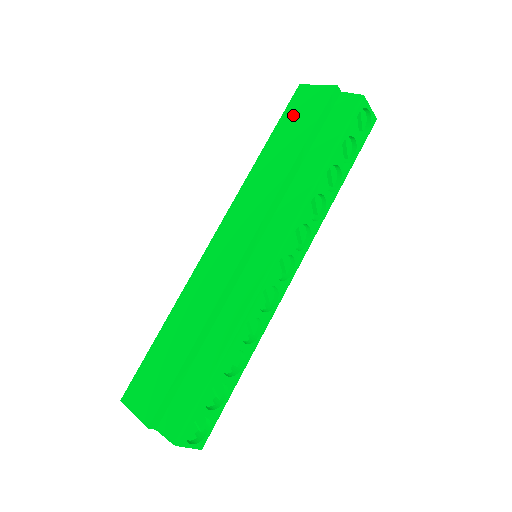
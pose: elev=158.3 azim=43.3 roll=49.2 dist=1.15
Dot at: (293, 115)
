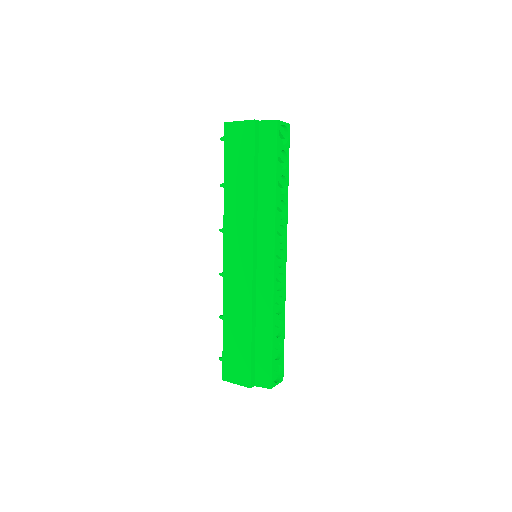
Dot at: (233, 151)
